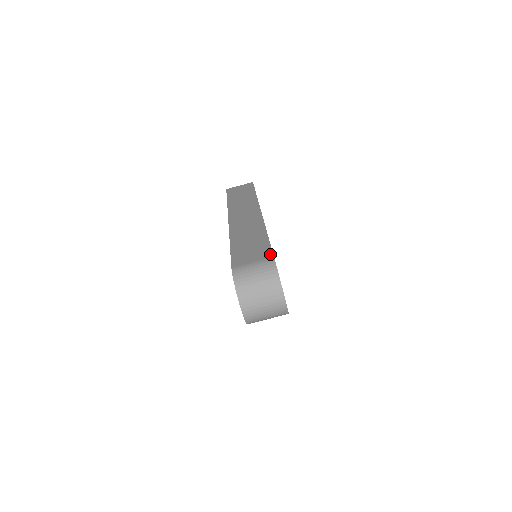
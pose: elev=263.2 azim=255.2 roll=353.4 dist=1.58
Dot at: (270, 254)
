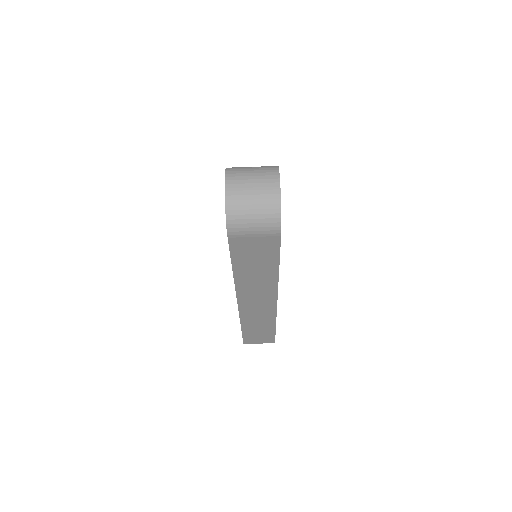
Dot at: occluded
